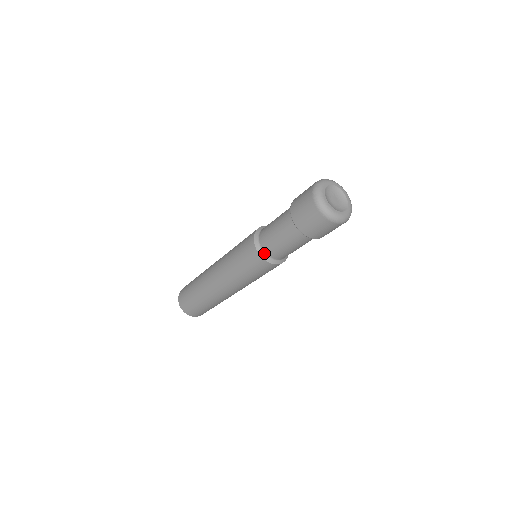
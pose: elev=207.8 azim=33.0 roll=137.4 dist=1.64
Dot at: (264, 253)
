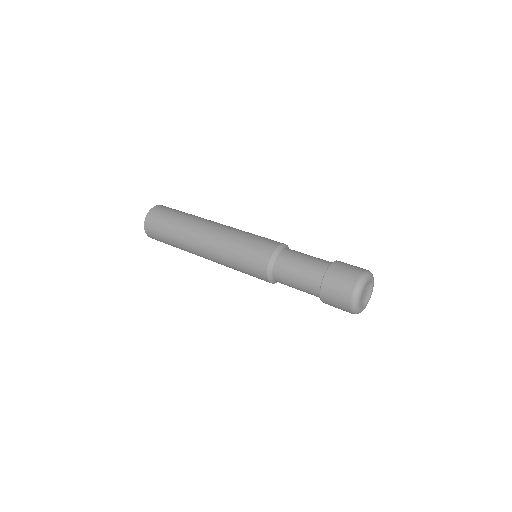
Dot at: occluded
